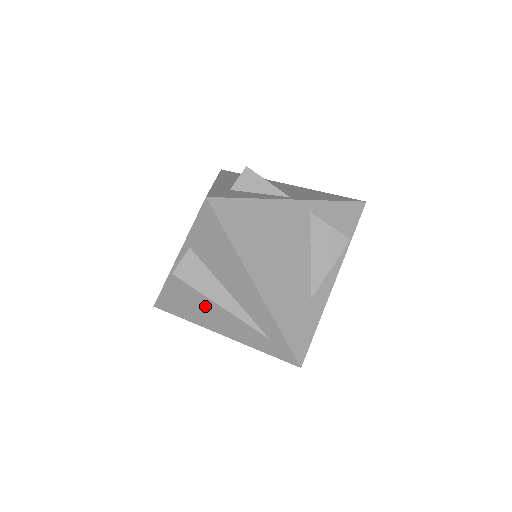
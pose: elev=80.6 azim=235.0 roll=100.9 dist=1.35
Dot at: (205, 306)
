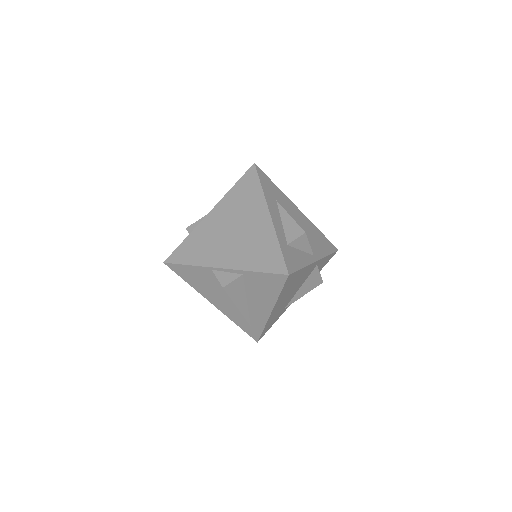
Dot at: (217, 292)
